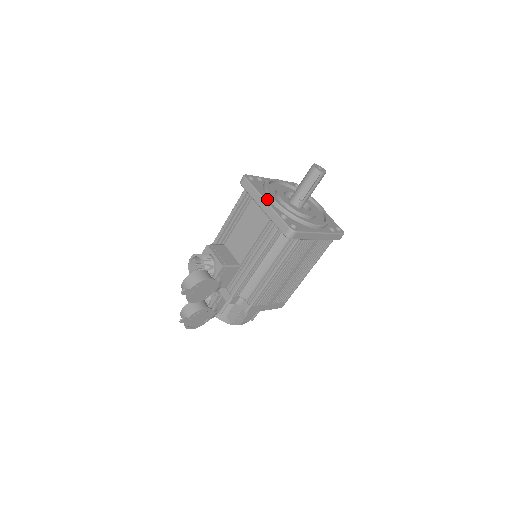
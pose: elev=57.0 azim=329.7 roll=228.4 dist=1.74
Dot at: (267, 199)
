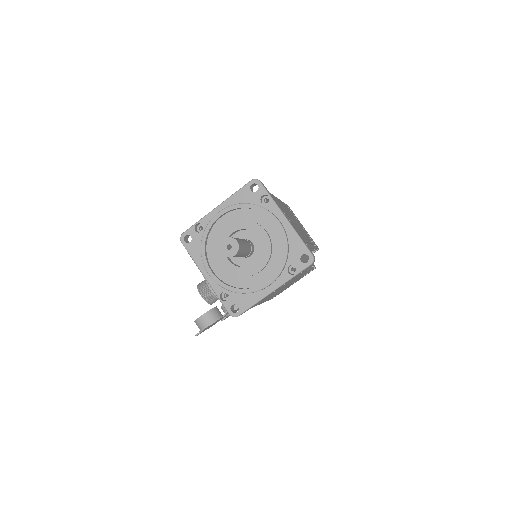
Dot at: (206, 273)
